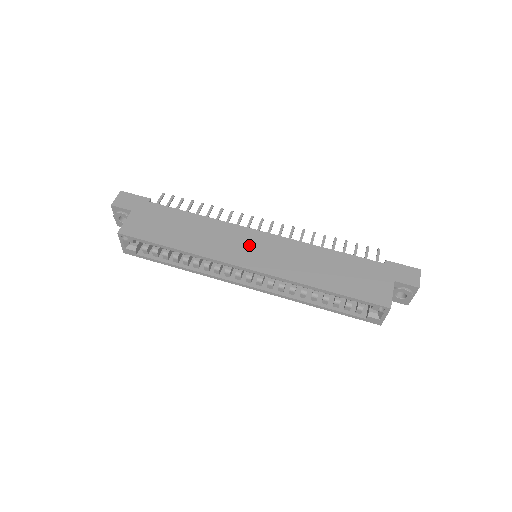
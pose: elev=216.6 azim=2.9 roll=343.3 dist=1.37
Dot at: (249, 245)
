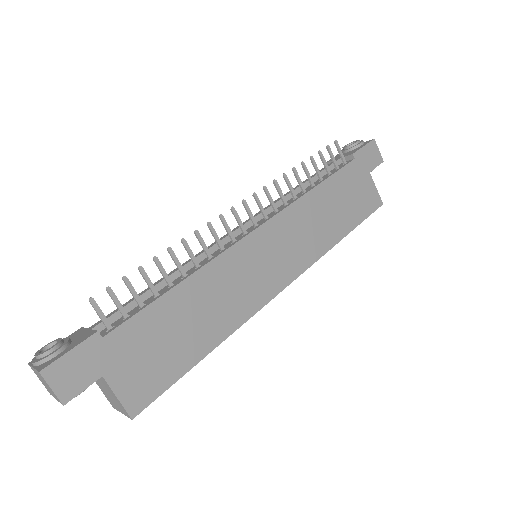
Dot at: (262, 261)
